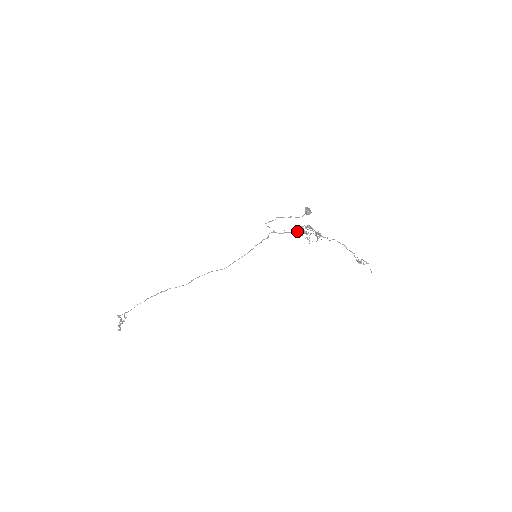
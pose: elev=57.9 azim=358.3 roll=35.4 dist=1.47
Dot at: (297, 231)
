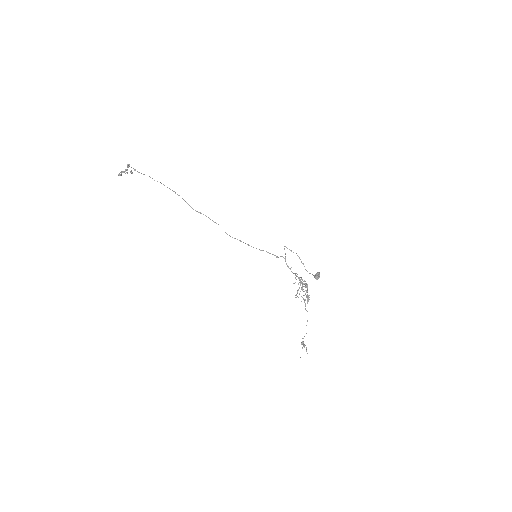
Dot at: (298, 278)
